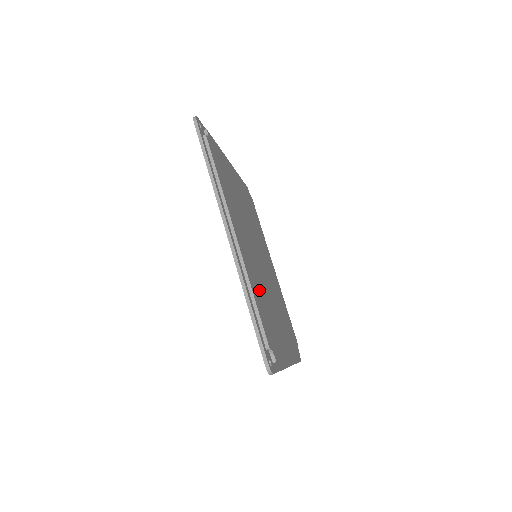
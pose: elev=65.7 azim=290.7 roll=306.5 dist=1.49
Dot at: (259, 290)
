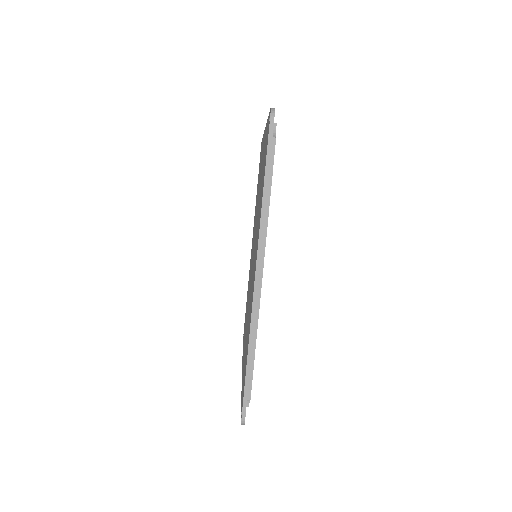
Dot at: occluded
